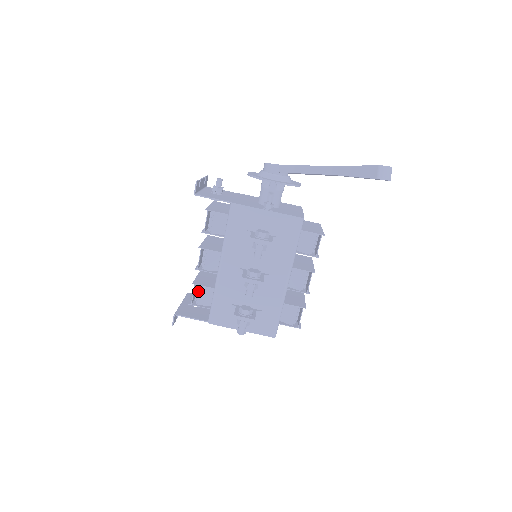
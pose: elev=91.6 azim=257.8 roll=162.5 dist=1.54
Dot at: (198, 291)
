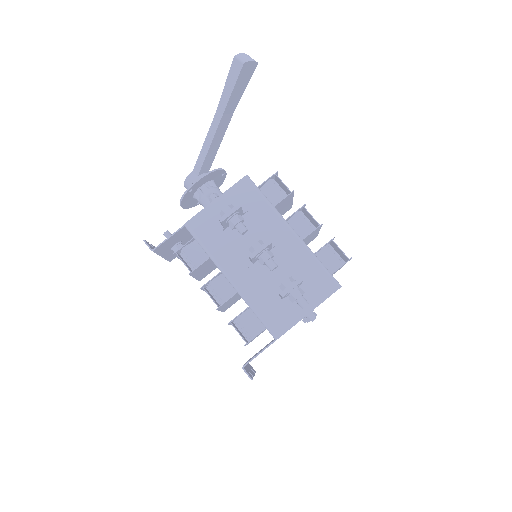
Dot at: (240, 327)
